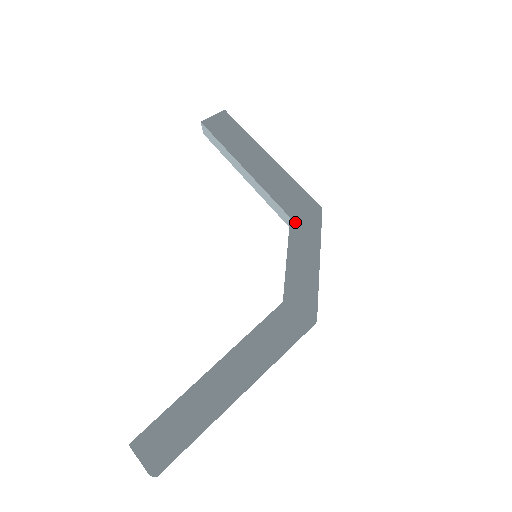
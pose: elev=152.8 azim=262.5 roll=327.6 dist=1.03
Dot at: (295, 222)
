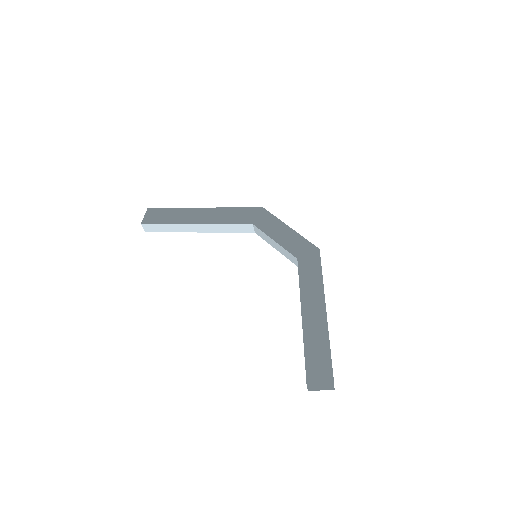
Dot at: (258, 224)
